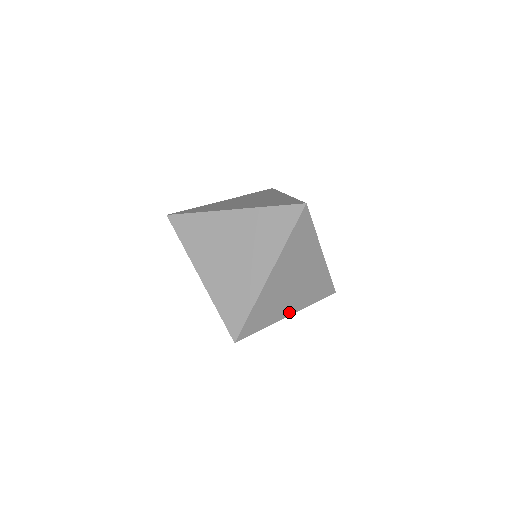
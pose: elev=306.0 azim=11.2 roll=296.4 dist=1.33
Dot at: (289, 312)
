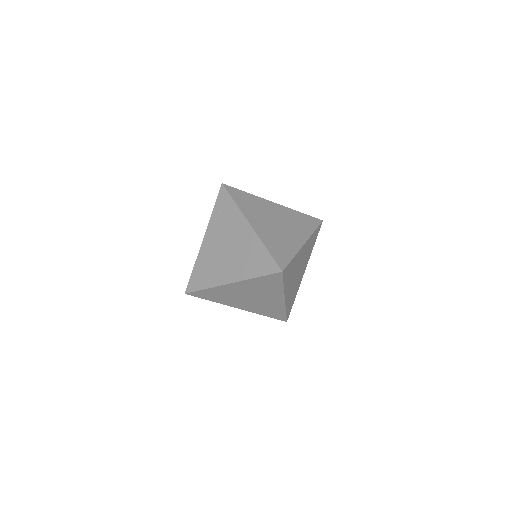
Dot at: (286, 295)
